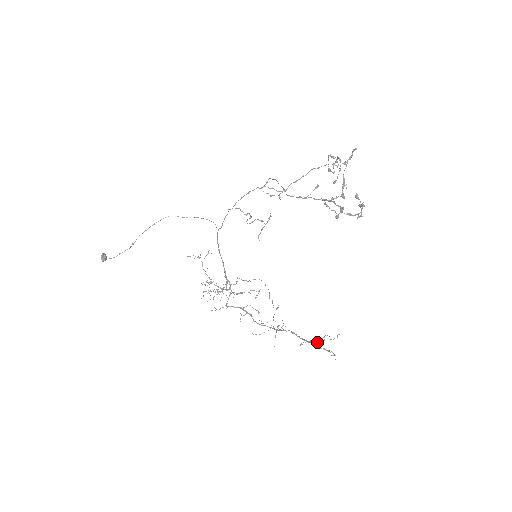
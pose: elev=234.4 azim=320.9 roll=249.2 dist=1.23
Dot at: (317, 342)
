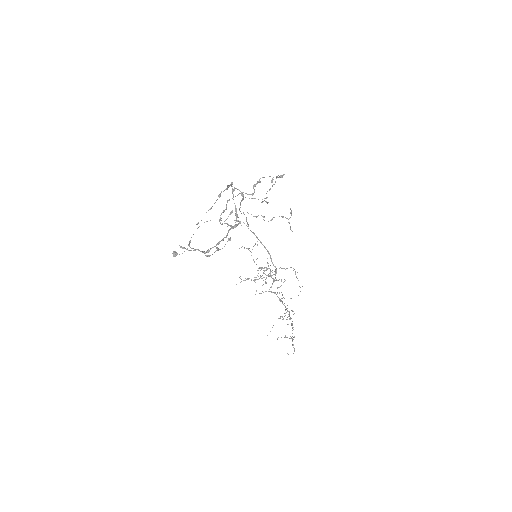
Dot at: (290, 338)
